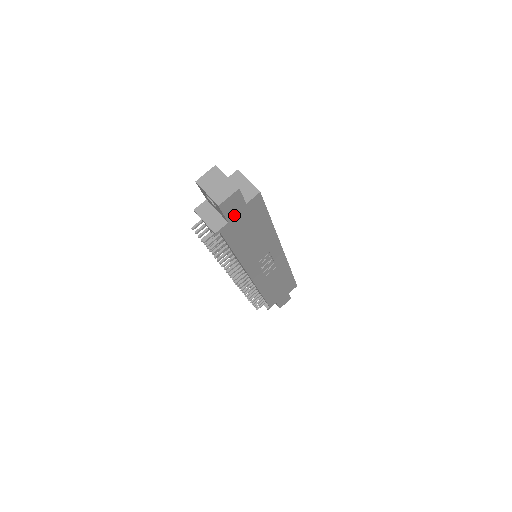
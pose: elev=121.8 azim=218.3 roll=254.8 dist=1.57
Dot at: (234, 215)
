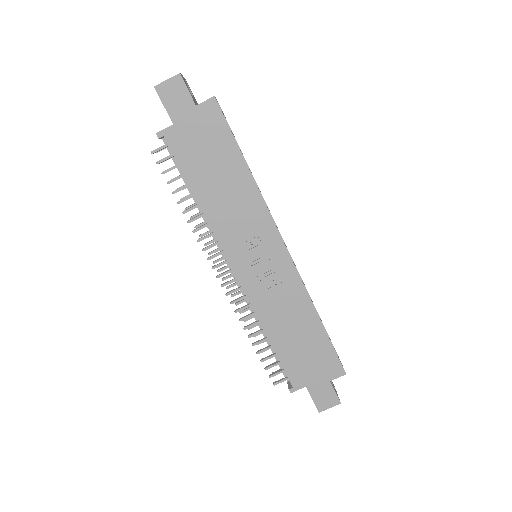
Dot at: (181, 117)
